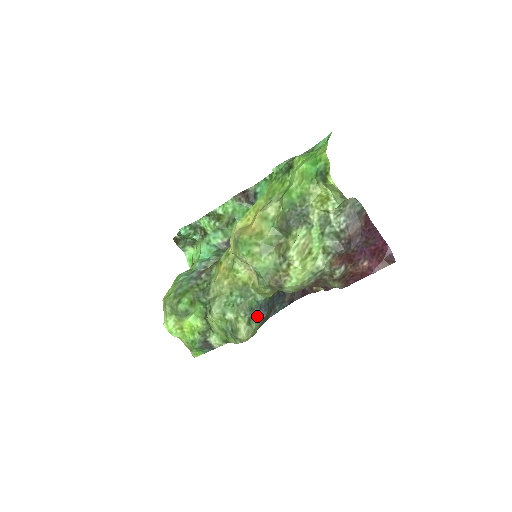
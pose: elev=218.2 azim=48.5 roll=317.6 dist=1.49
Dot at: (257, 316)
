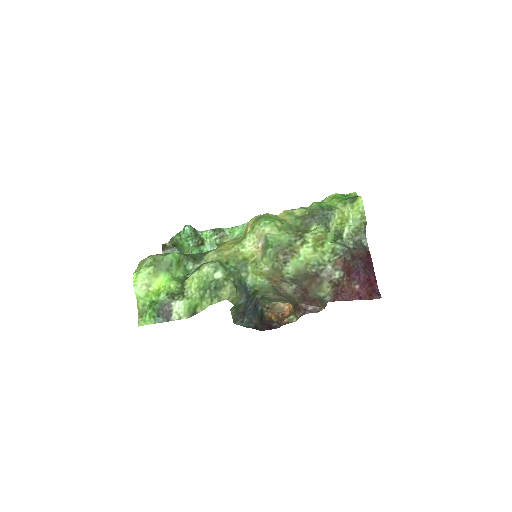
Dot at: (242, 291)
